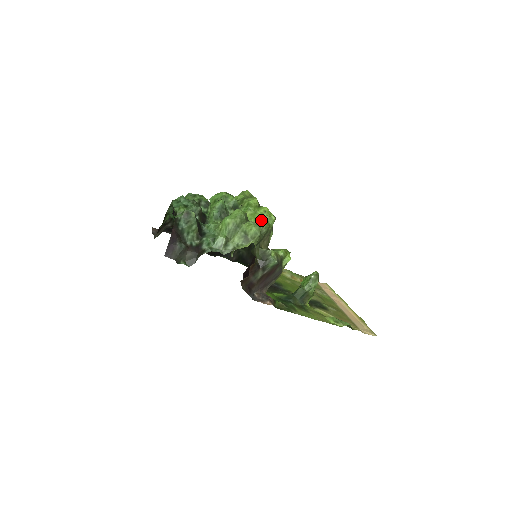
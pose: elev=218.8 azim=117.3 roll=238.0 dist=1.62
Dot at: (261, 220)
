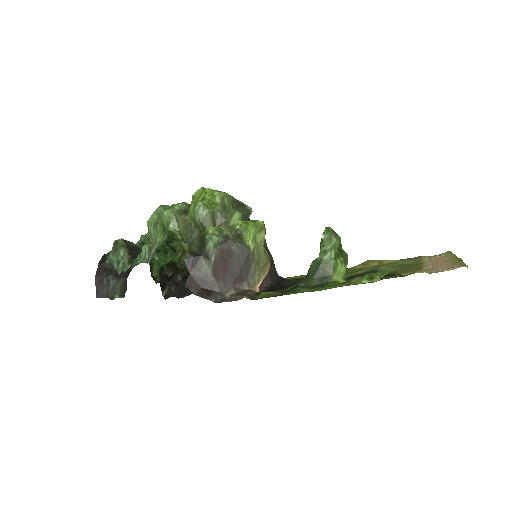
Dot at: occluded
